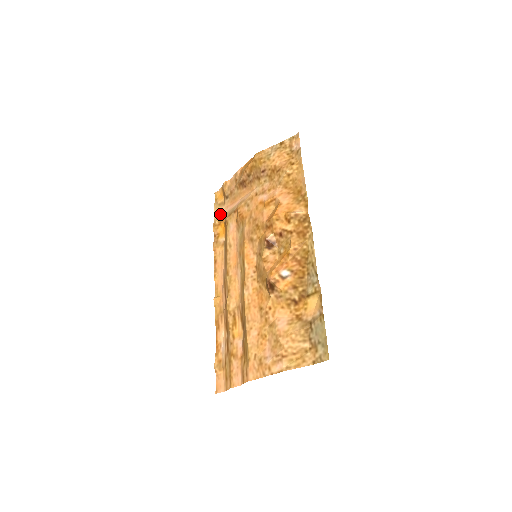
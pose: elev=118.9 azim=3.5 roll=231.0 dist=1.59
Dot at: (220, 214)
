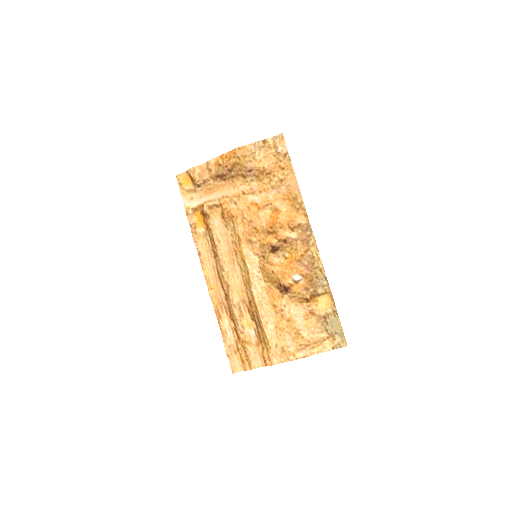
Dot at: (192, 203)
